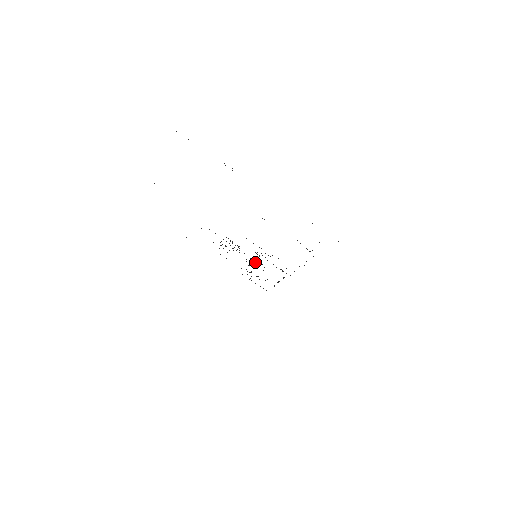
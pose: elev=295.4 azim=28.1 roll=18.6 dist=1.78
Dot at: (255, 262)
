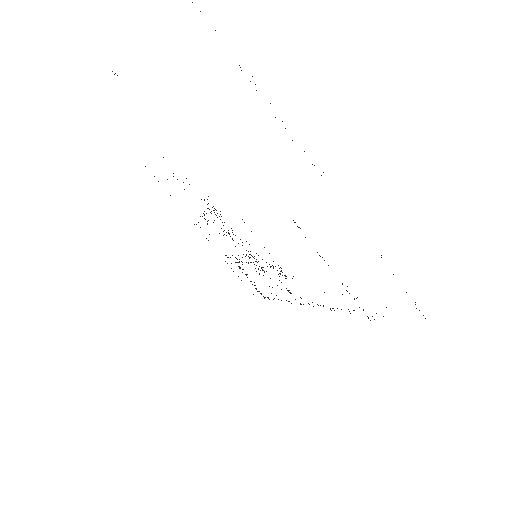
Dot at: occluded
